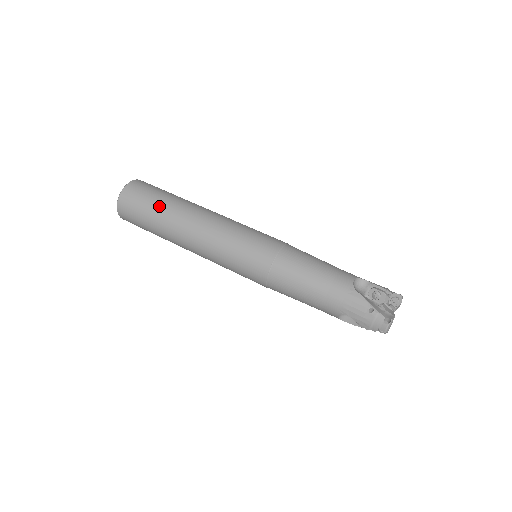
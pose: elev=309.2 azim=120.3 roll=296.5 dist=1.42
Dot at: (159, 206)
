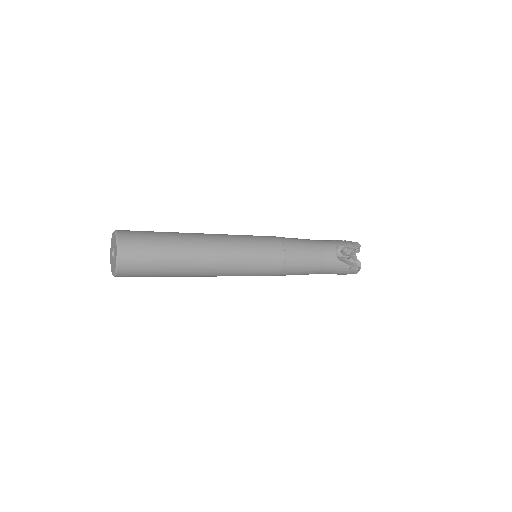
Dot at: occluded
